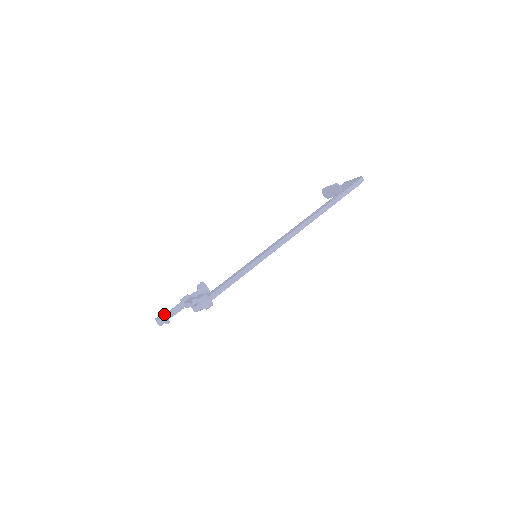
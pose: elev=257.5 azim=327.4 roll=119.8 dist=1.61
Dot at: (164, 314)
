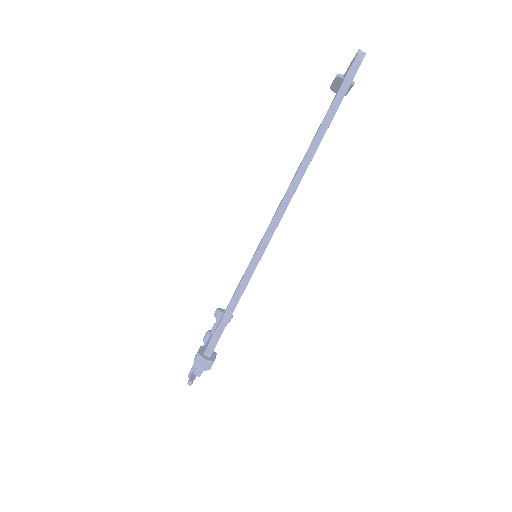
Dot at: (193, 364)
